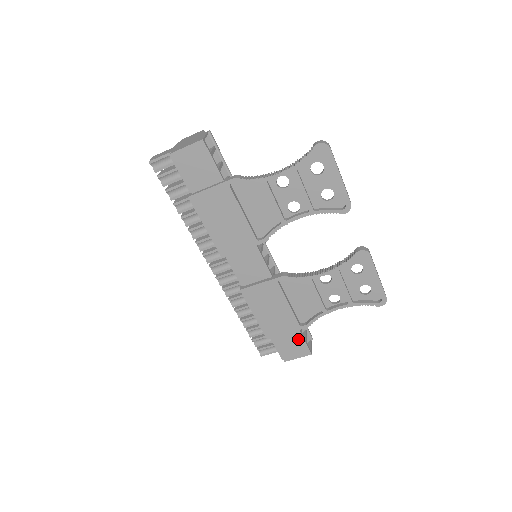
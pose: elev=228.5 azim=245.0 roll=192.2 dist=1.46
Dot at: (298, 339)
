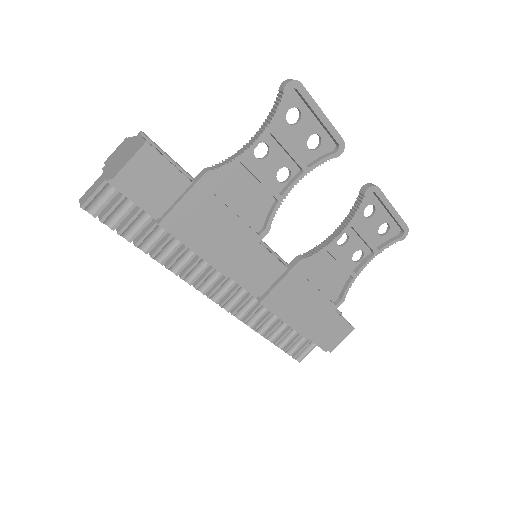
Dot at: (336, 321)
